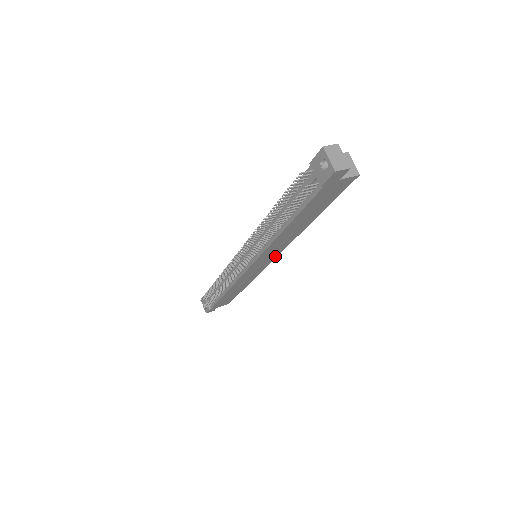
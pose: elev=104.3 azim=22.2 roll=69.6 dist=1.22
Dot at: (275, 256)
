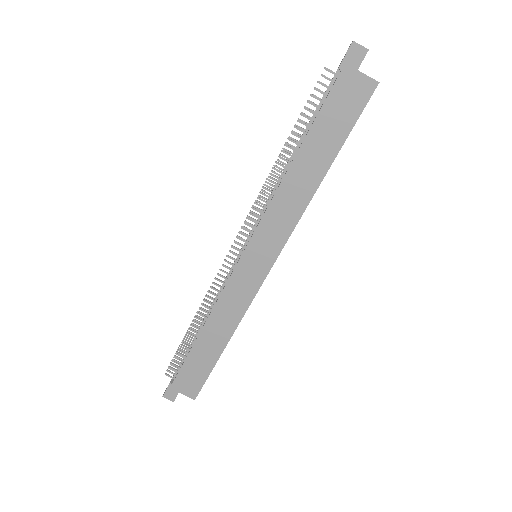
Dot at: (275, 255)
